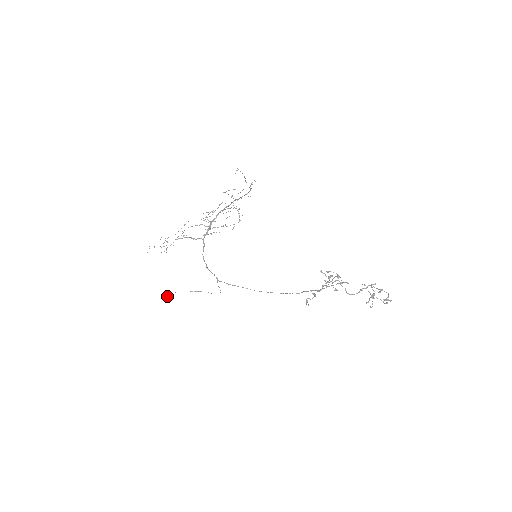
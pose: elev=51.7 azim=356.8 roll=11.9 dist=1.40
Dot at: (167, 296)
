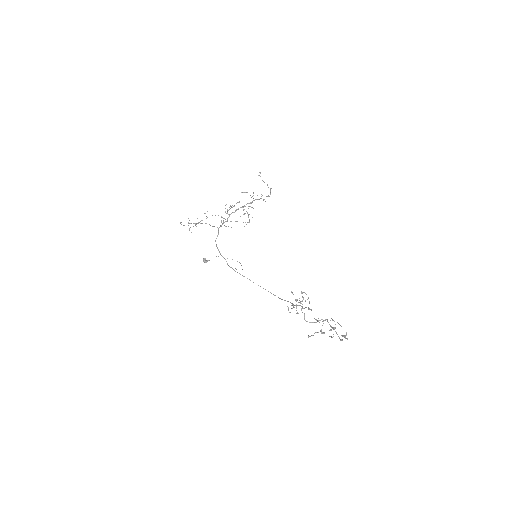
Dot at: occluded
